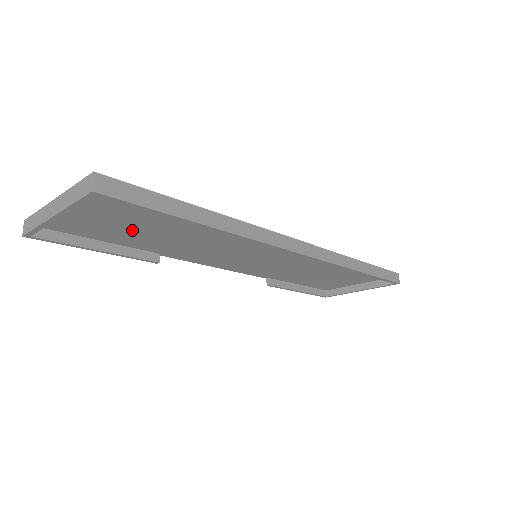
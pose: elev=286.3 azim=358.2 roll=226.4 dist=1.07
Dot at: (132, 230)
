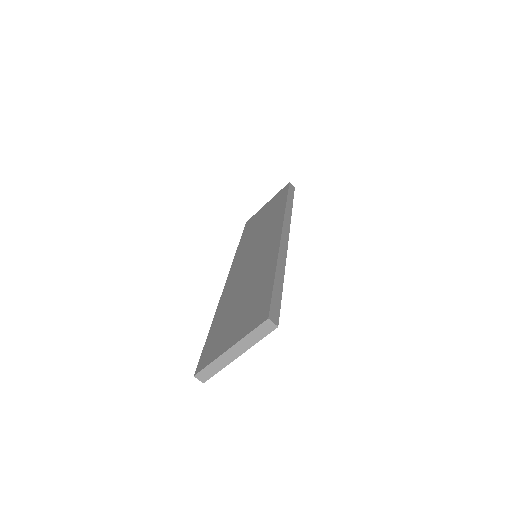
Dot at: occluded
